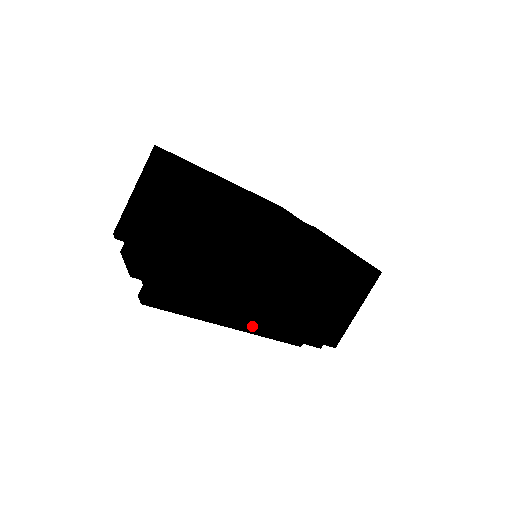
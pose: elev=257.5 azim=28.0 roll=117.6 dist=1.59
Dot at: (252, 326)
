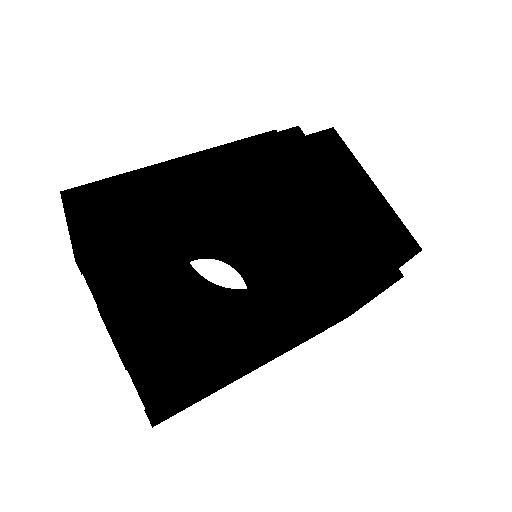
Dot at: occluded
